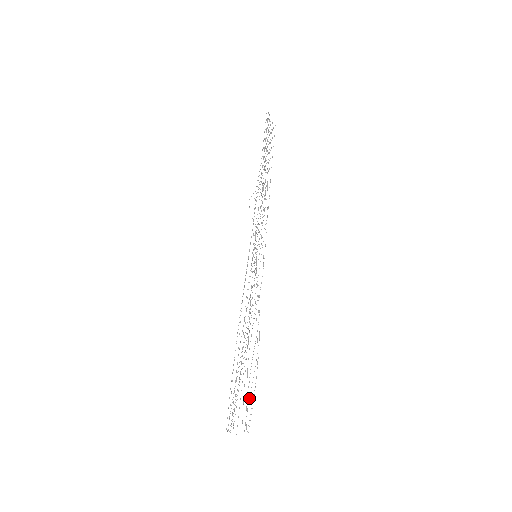
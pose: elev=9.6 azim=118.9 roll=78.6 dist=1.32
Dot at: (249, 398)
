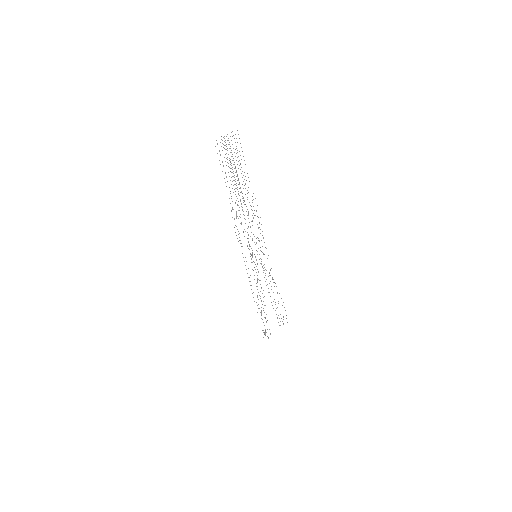
Dot at: occluded
